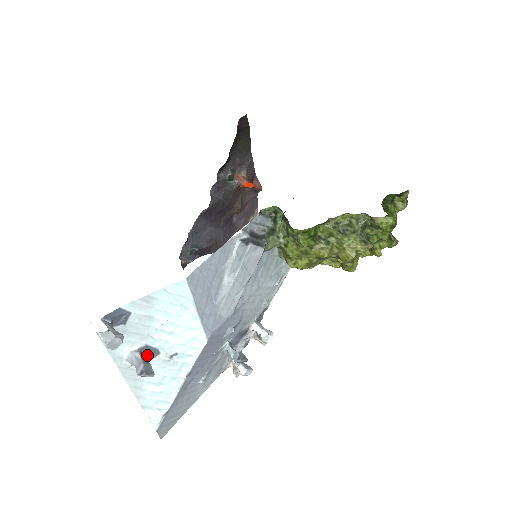
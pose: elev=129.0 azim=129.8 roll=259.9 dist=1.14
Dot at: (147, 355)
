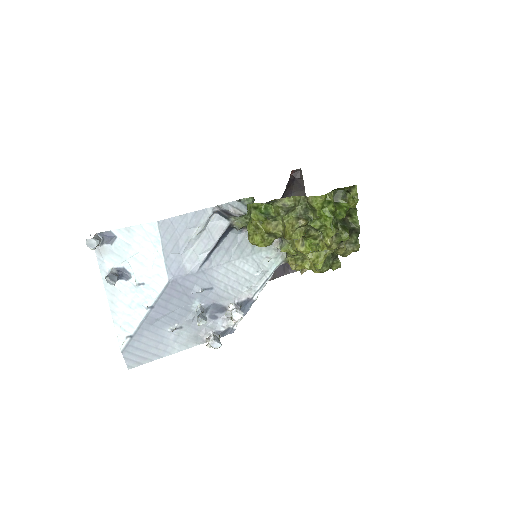
Dot at: (123, 276)
